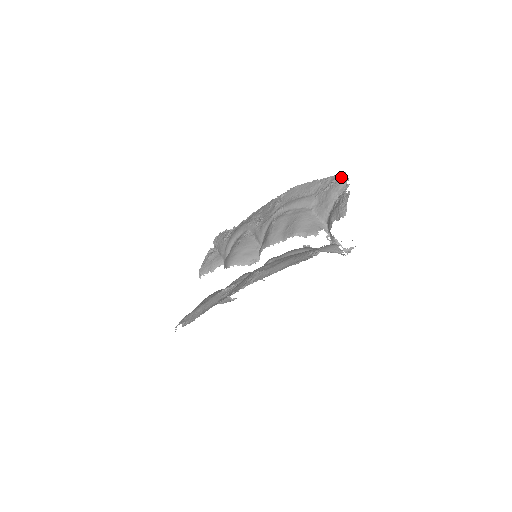
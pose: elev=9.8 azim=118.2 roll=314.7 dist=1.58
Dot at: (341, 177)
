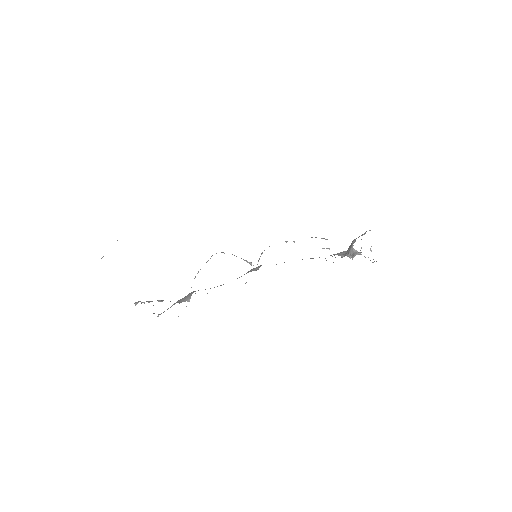
Dot at: occluded
